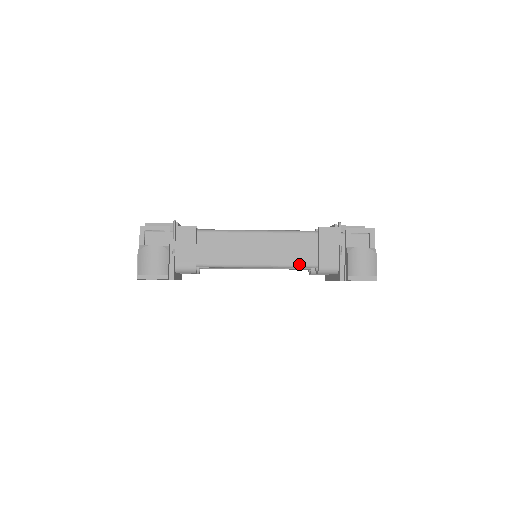
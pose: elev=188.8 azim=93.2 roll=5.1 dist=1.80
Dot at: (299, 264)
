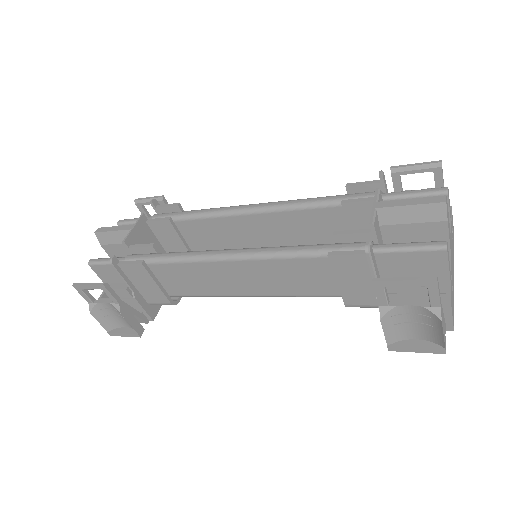
Dot at: (313, 295)
